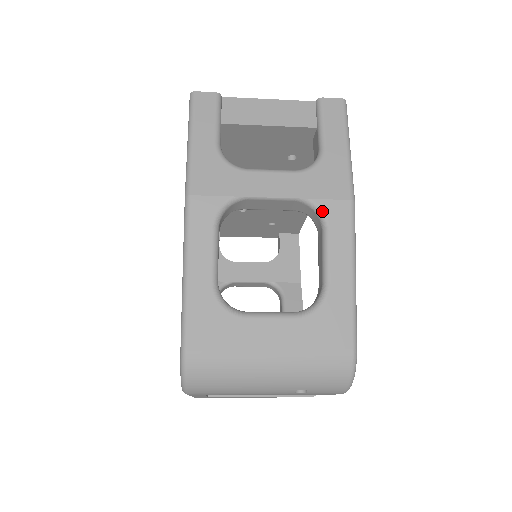
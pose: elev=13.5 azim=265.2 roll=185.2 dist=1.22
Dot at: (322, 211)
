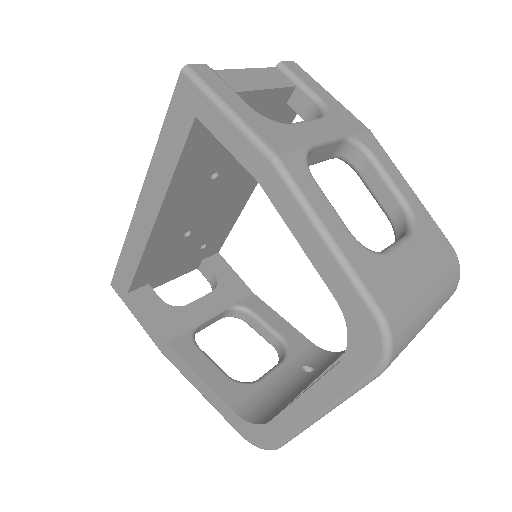
Dot at: (363, 143)
